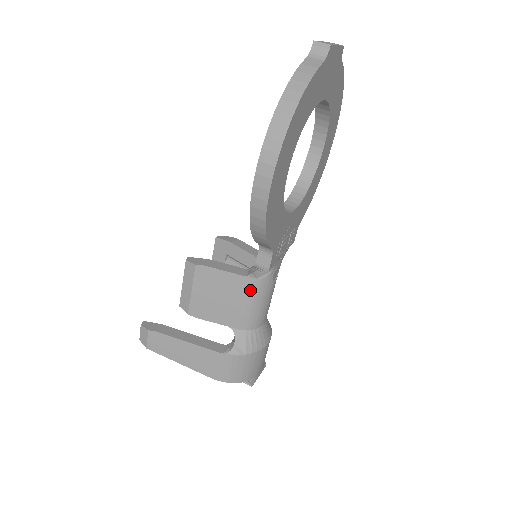
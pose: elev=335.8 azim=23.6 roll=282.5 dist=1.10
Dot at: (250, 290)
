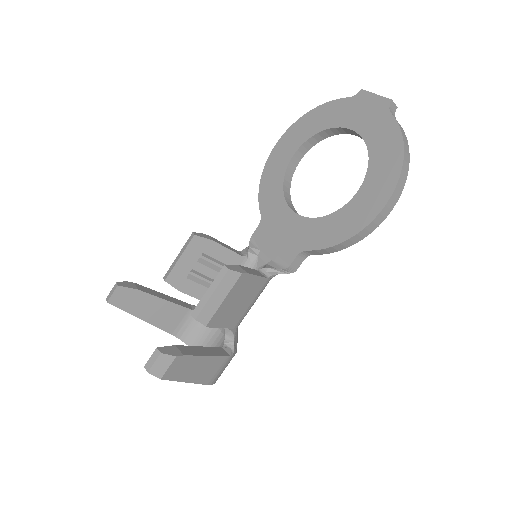
Dot at: (262, 290)
